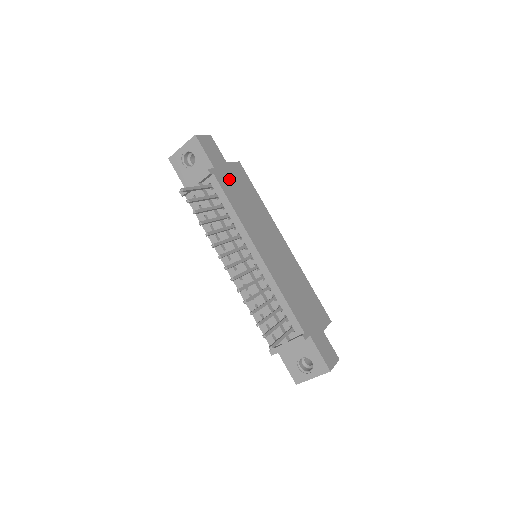
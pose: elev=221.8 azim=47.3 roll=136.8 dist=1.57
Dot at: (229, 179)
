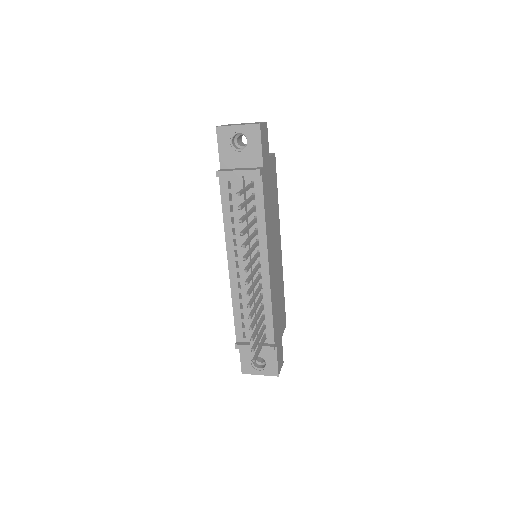
Dot at: (268, 179)
